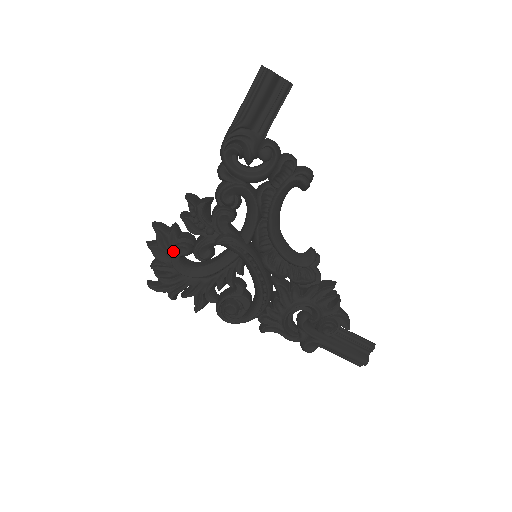
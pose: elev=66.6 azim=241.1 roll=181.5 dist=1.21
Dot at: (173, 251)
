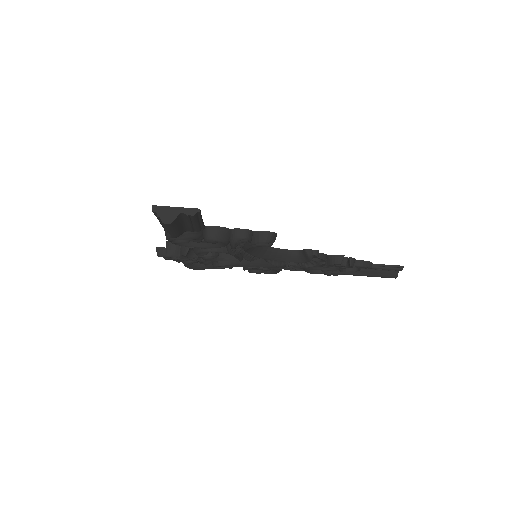
Dot at: (184, 265)
